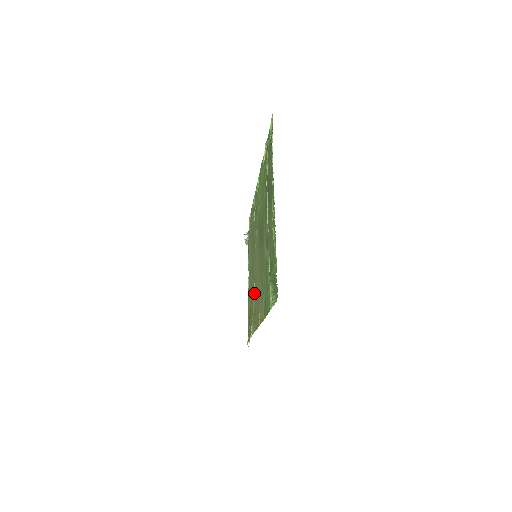
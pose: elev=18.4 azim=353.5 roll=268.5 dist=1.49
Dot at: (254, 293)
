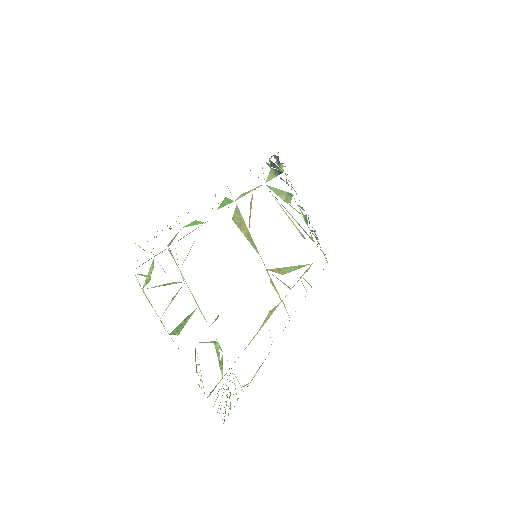
Dot at: occluded
